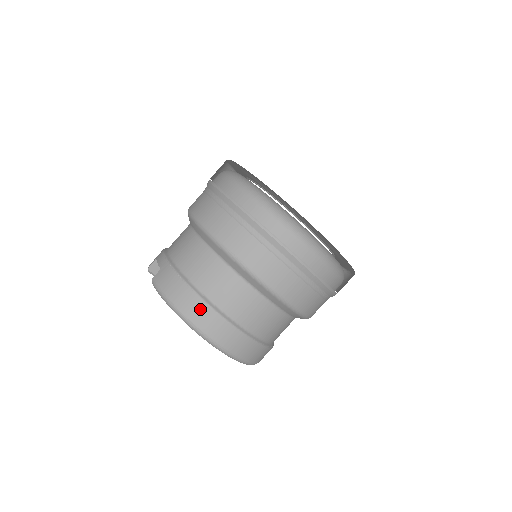
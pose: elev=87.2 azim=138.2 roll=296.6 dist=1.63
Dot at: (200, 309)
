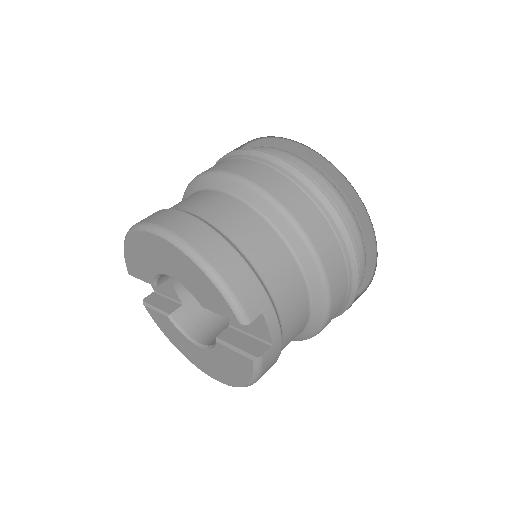
Dot at: occluded
